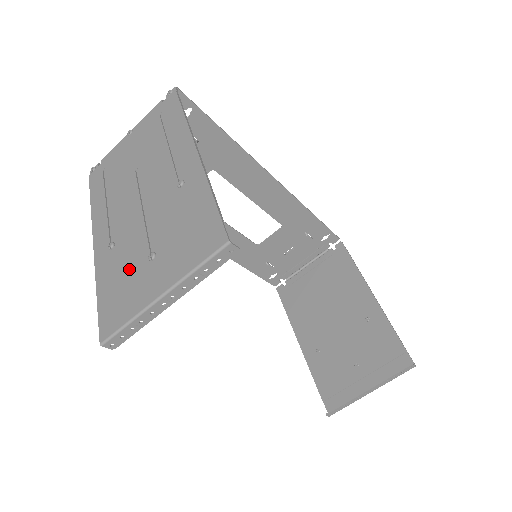
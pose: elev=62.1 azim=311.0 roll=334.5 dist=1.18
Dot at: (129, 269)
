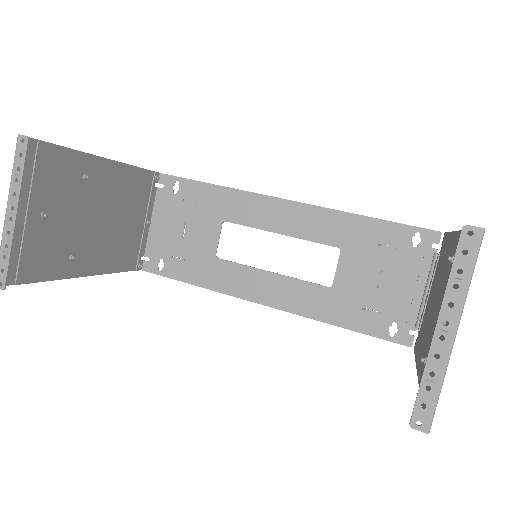
Dot at: (42, 241)
